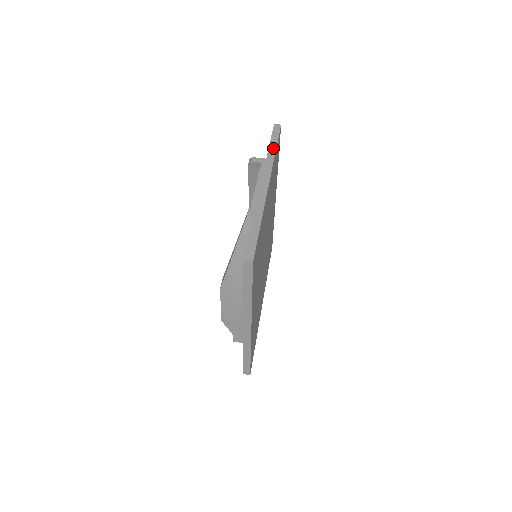
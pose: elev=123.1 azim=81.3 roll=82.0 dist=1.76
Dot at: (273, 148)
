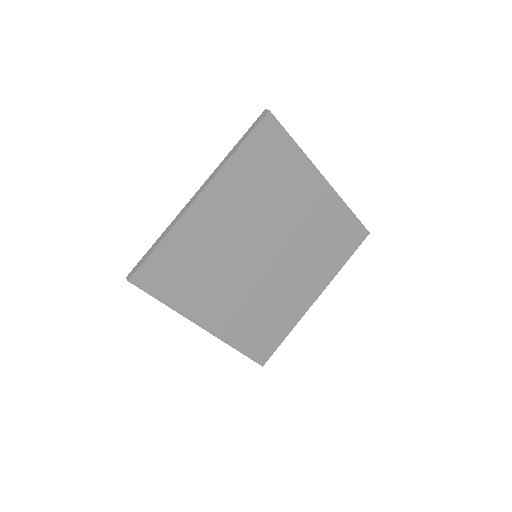
Dot at: (350, 210)
